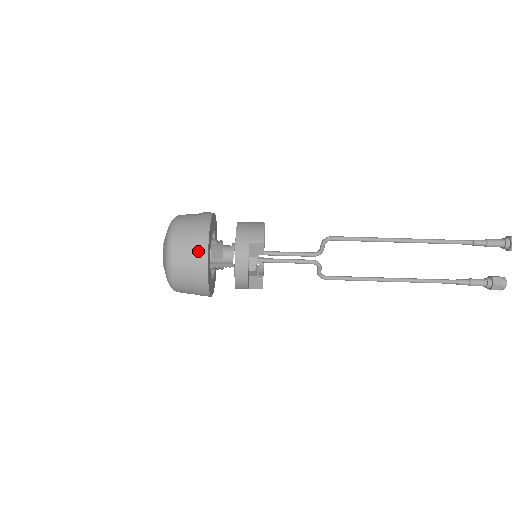
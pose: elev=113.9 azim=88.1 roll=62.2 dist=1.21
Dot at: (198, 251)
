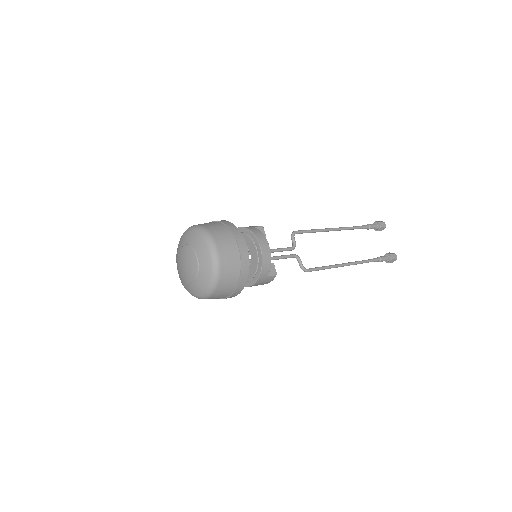
Dot at: (227, 225)
